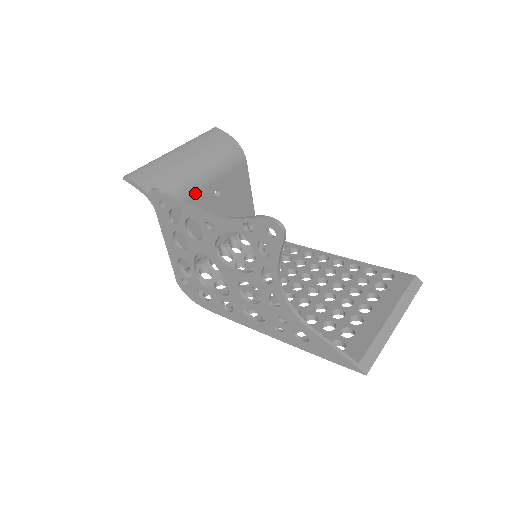
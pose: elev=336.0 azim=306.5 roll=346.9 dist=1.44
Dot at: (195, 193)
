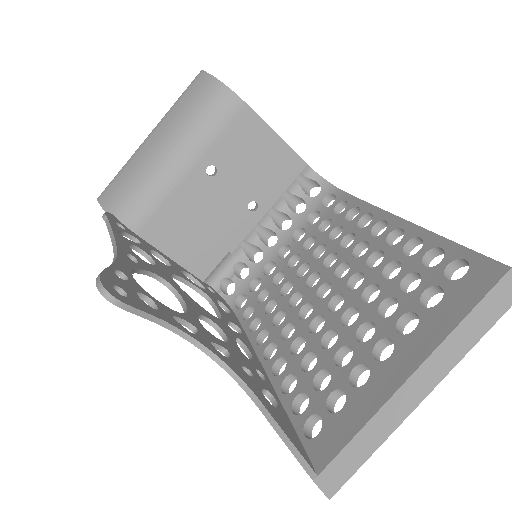
Dot at: (171, 189)
